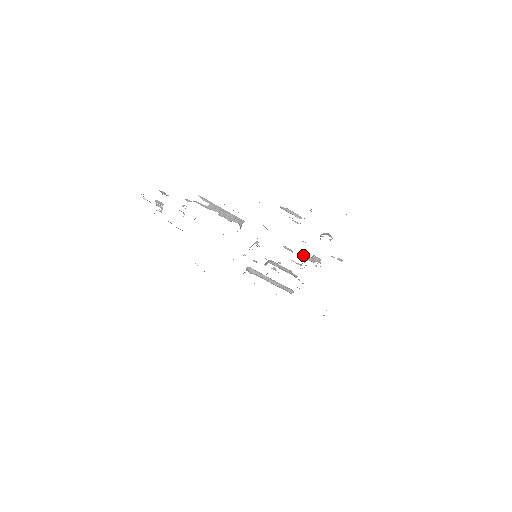
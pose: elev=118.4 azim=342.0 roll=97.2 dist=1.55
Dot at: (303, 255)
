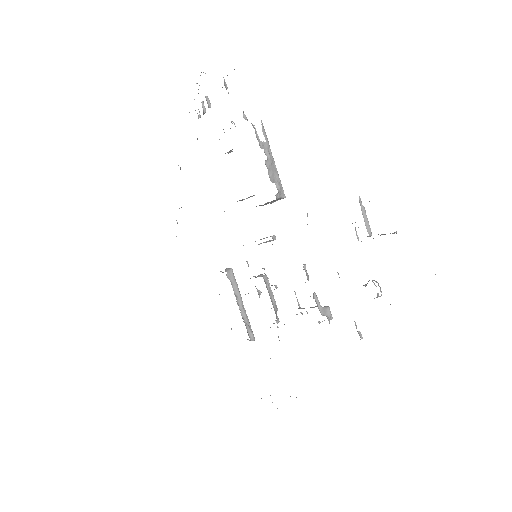
Dot at: (316, 295)
